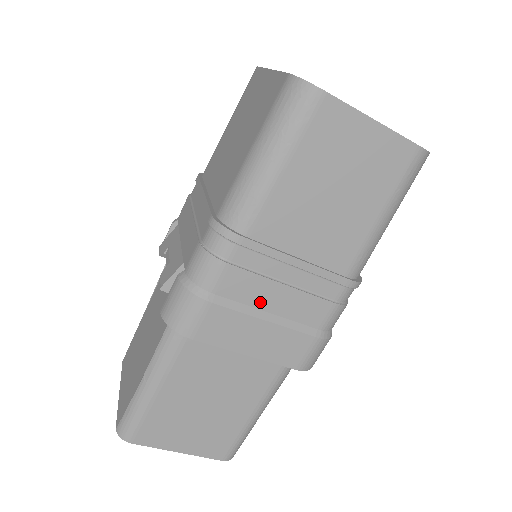
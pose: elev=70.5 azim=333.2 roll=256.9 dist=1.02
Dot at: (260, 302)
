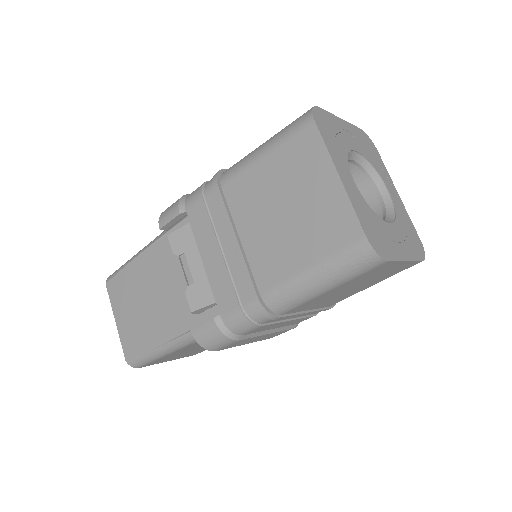
Dot at: (270, 328)
